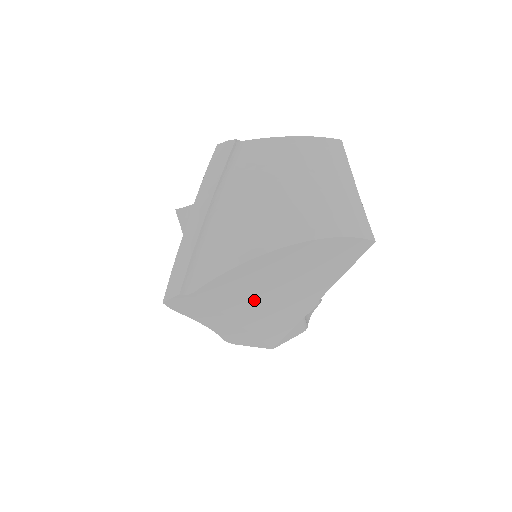
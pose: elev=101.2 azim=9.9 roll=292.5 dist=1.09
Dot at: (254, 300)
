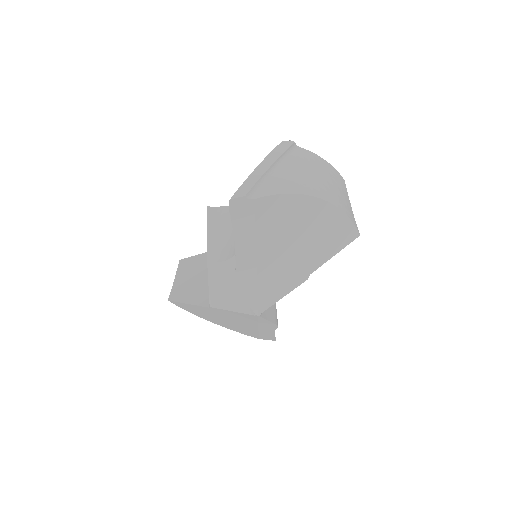
Dot at: (278, 239)
